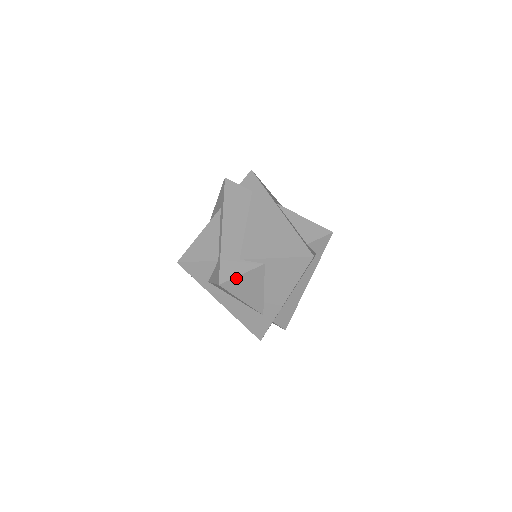
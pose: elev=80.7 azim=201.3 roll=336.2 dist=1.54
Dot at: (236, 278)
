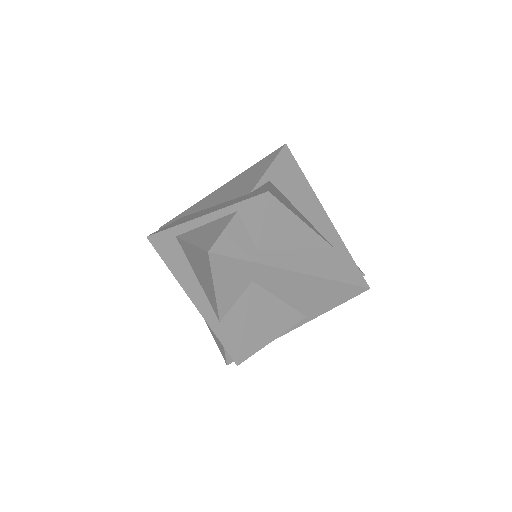
Dot at: (270, 189)
